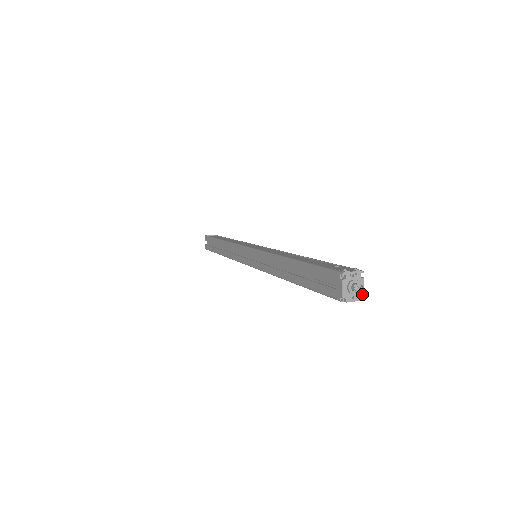
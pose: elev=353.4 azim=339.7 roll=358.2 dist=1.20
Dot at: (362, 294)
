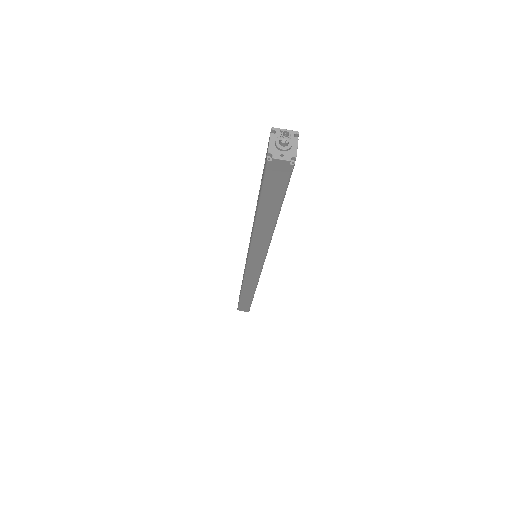
Dot at: (294, 155)
